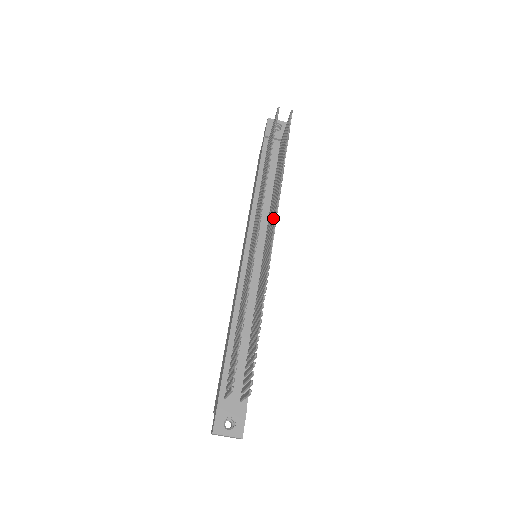
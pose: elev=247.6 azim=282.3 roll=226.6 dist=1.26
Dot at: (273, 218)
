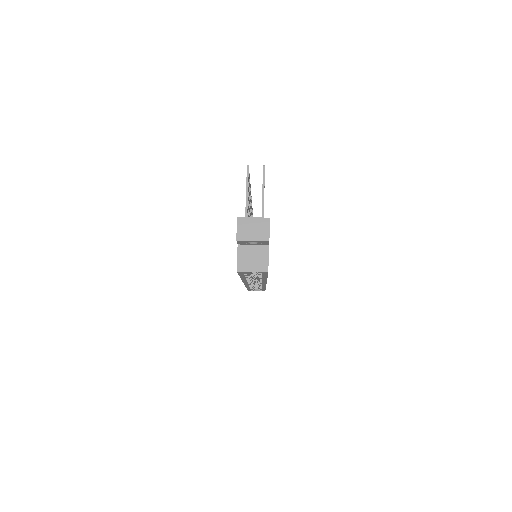
Dot at: occluded
